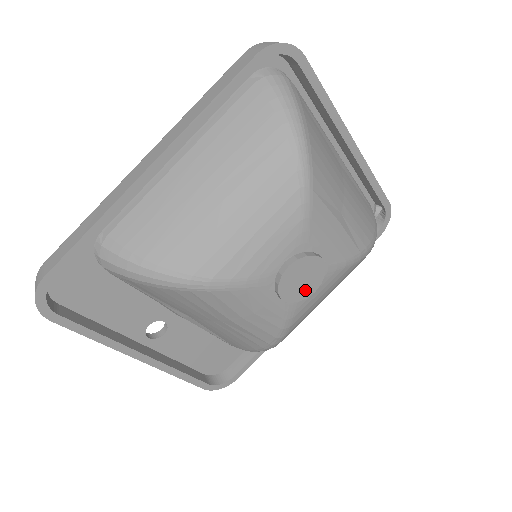
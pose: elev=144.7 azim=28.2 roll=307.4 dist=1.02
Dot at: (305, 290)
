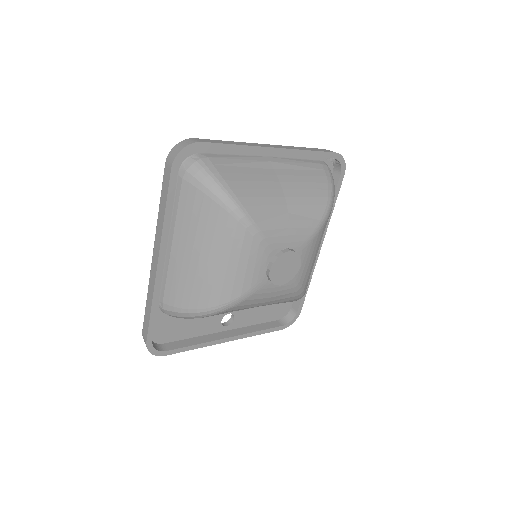
Dot at: (292, 271)
